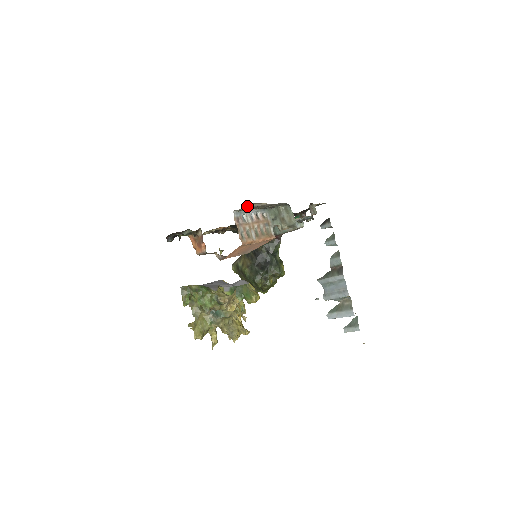
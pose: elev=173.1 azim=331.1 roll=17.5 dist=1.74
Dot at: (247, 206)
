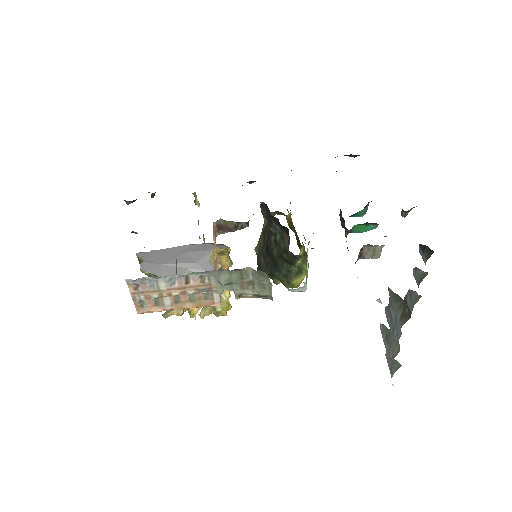
Dot at: occluded
